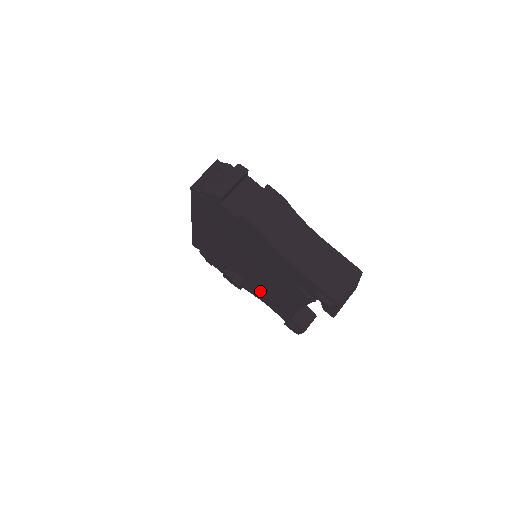
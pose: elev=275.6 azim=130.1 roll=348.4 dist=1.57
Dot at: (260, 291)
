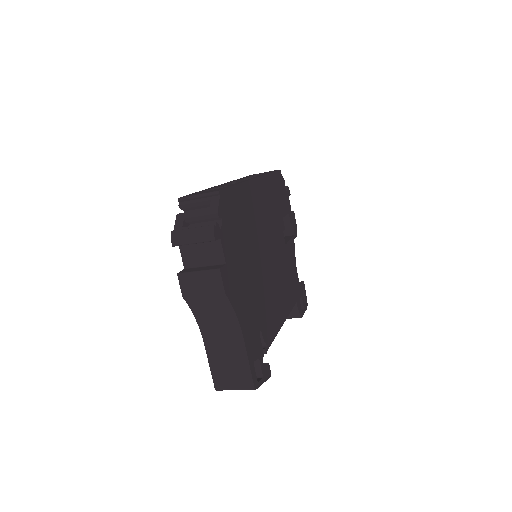
Dot at: occluded
